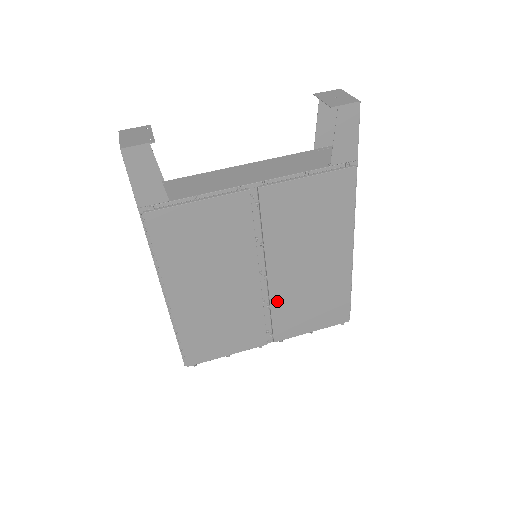
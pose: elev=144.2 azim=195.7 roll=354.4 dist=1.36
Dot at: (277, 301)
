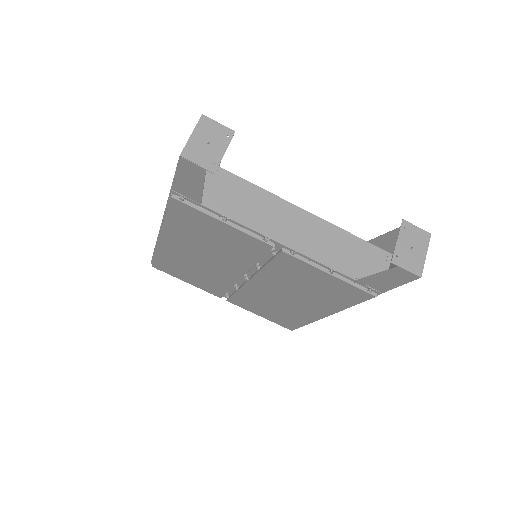
Dot at: (246, 292)
